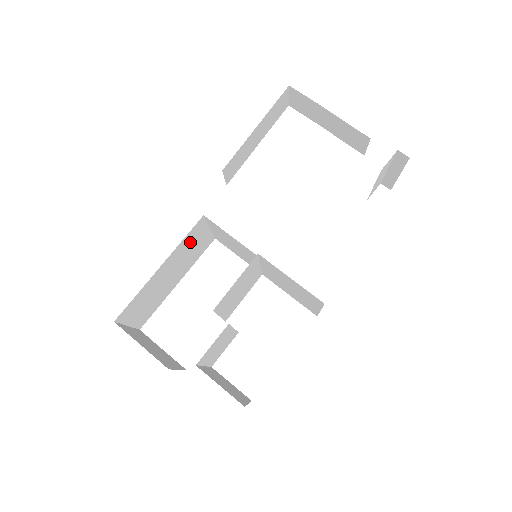
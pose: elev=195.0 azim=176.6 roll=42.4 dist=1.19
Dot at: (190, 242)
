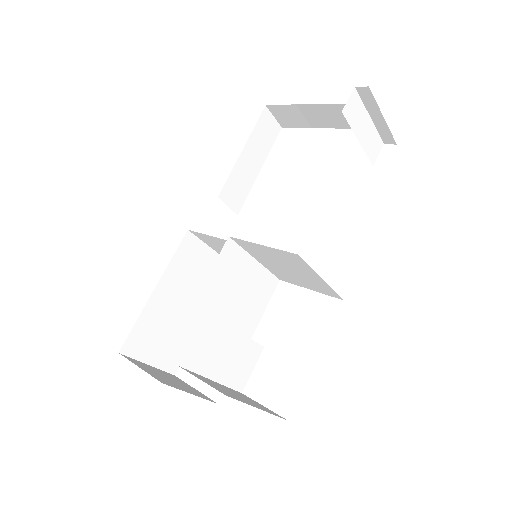
Dot at: (188, 263)
